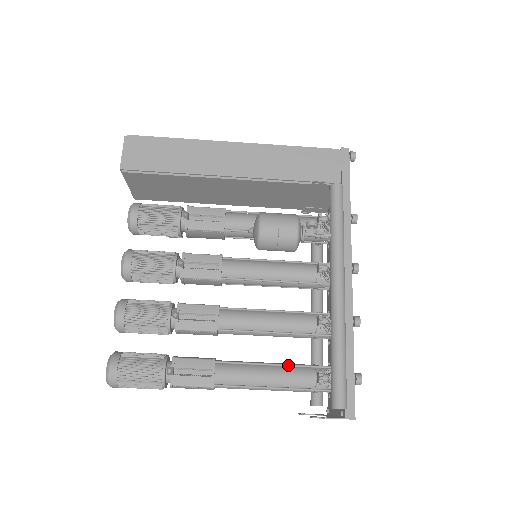
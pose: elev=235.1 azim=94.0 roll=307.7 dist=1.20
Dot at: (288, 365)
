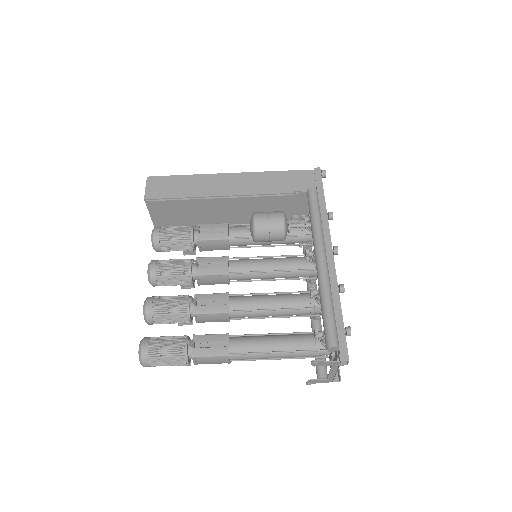
Dot at: (290, 333)
